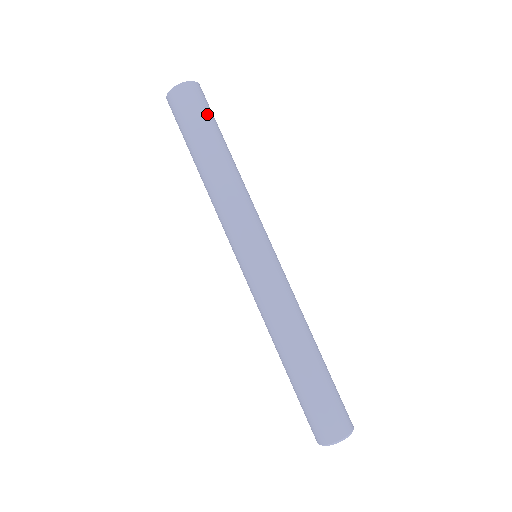
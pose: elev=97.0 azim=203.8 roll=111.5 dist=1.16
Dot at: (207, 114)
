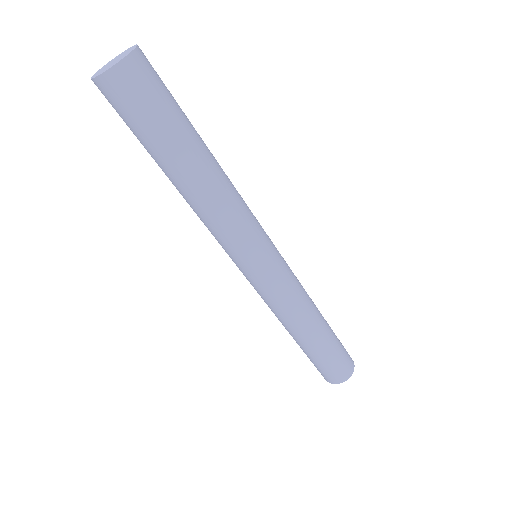
Dot at: (141, 125)
